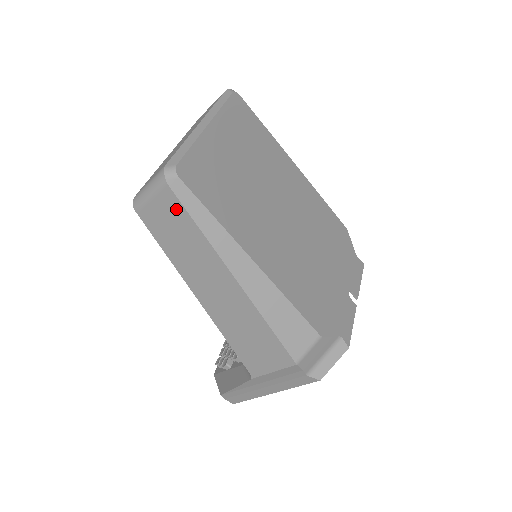
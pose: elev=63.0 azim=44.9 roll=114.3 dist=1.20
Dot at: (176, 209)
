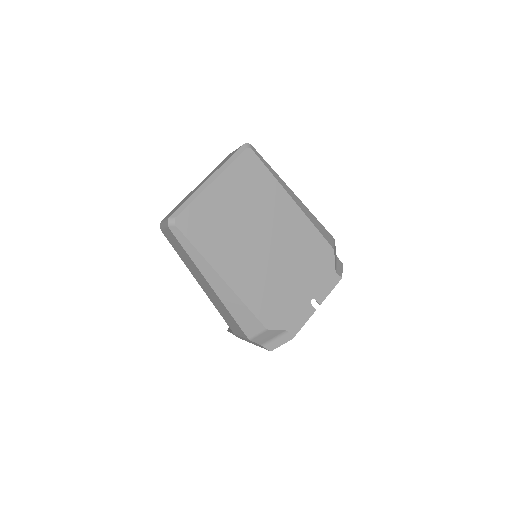
Dot at: (176, 240)
